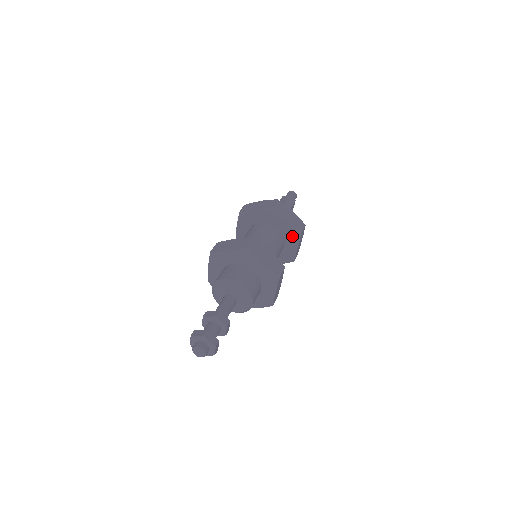
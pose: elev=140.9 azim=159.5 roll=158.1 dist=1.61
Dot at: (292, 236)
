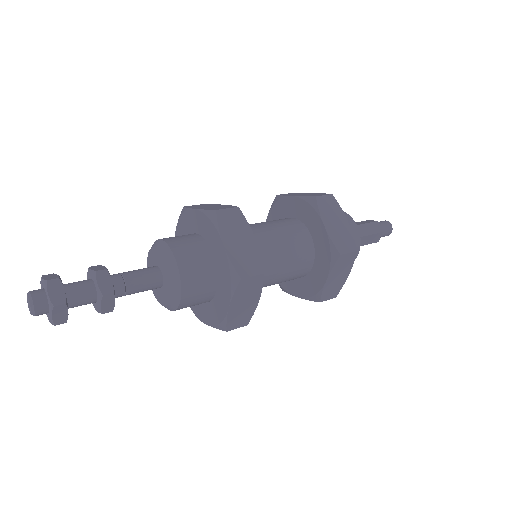
Dot at: (308, 211)
